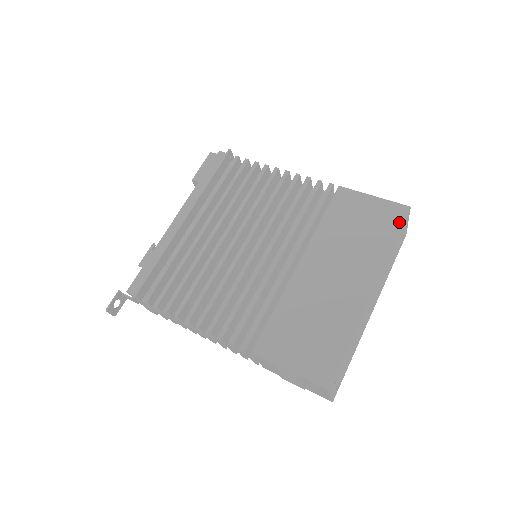
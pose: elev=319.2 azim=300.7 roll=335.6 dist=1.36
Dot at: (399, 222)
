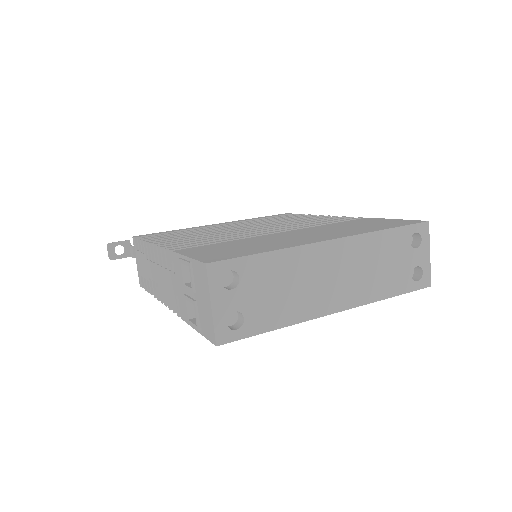
Dot at: (406, 224)
